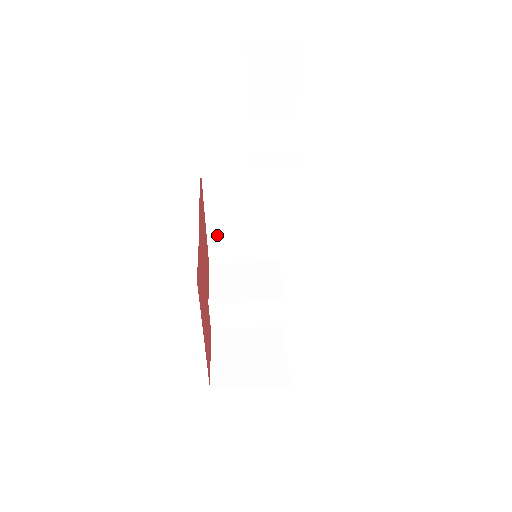
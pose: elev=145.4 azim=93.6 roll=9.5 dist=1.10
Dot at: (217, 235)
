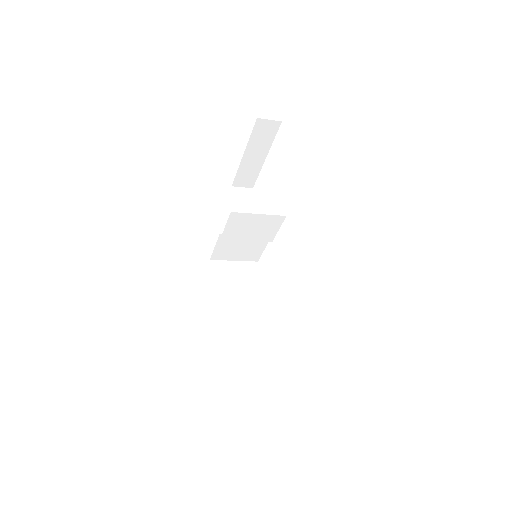
Dot at: (222, 306)
